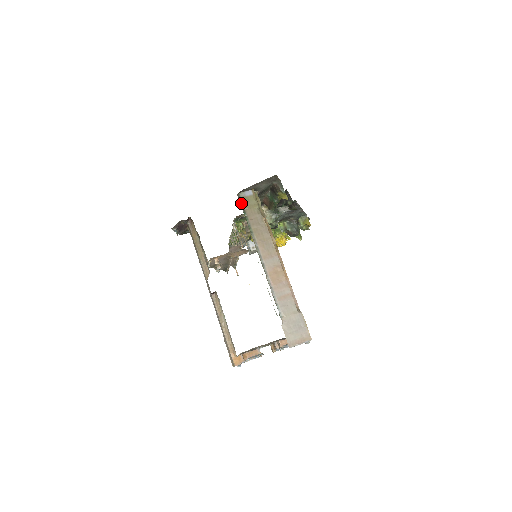
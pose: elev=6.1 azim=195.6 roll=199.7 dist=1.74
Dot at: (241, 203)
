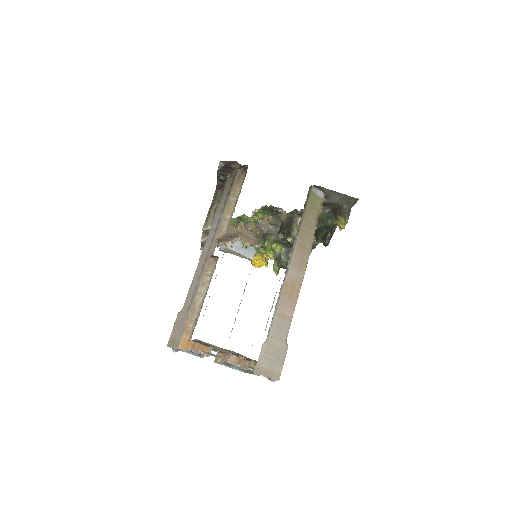
Dot at: (308, 196)
